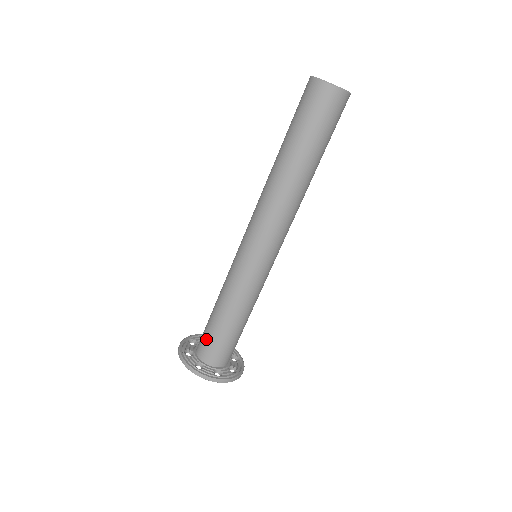
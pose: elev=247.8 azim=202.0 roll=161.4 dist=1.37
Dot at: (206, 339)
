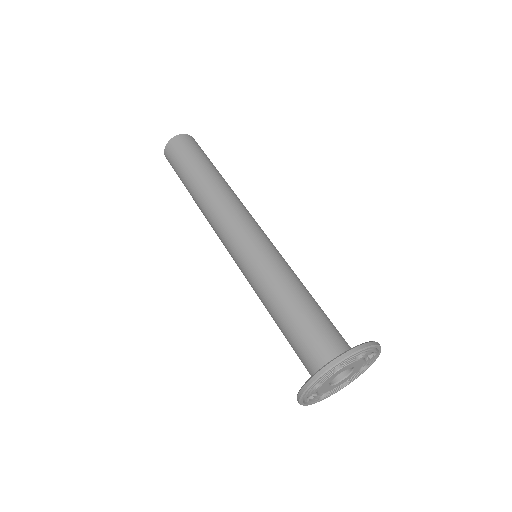
Dot at: (299, 356)
